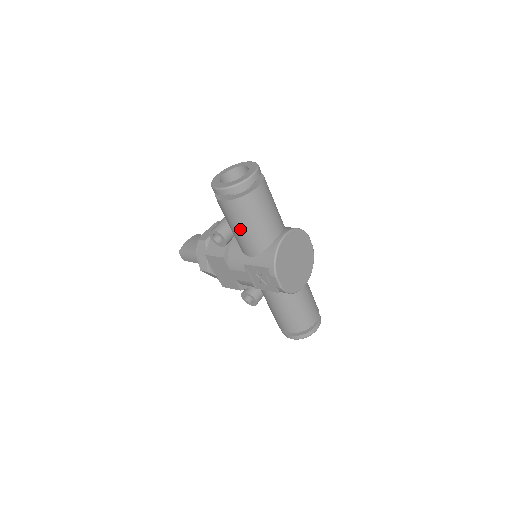
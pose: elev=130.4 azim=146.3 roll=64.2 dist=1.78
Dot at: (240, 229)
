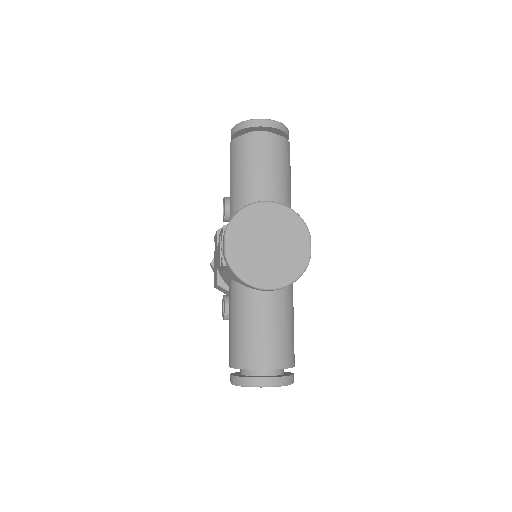
Dot at: (231, 180)
